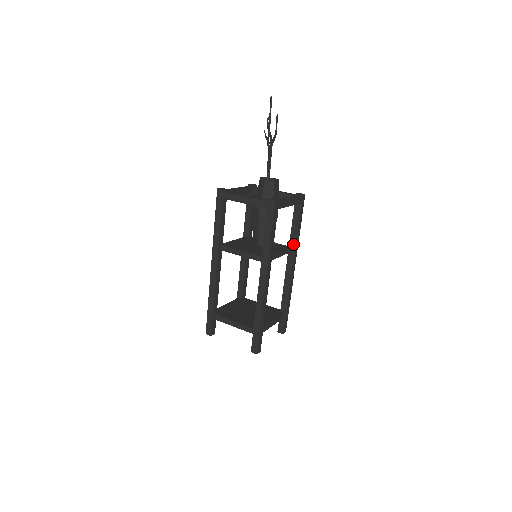
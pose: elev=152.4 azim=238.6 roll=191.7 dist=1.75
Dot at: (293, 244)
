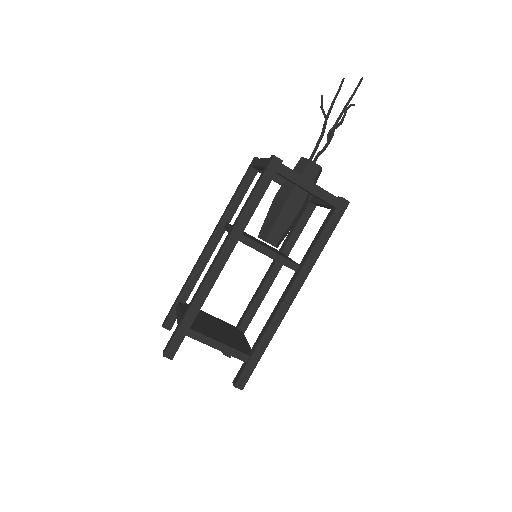
Dot at: (304, 261)
